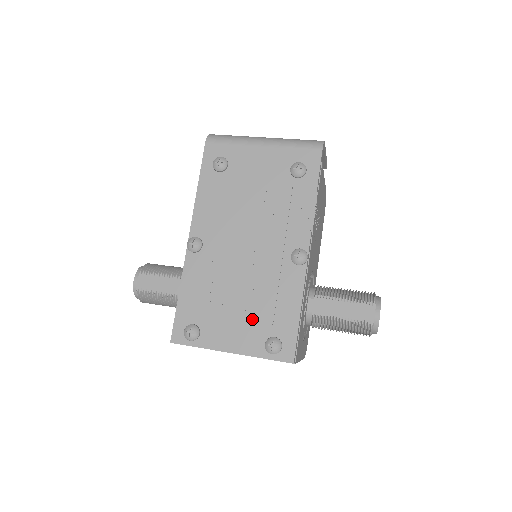
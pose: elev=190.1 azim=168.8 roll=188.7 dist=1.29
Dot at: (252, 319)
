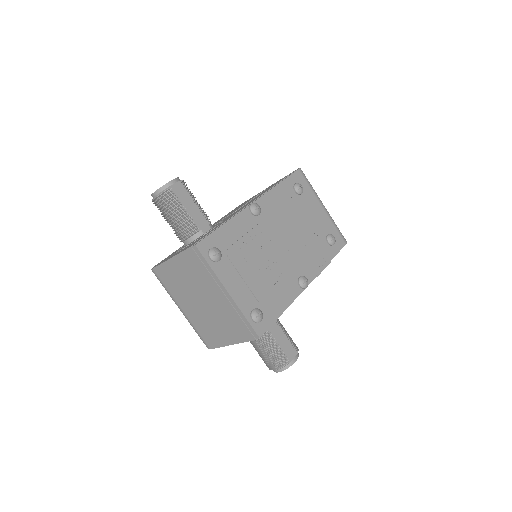
Dot at: (256, 287)
